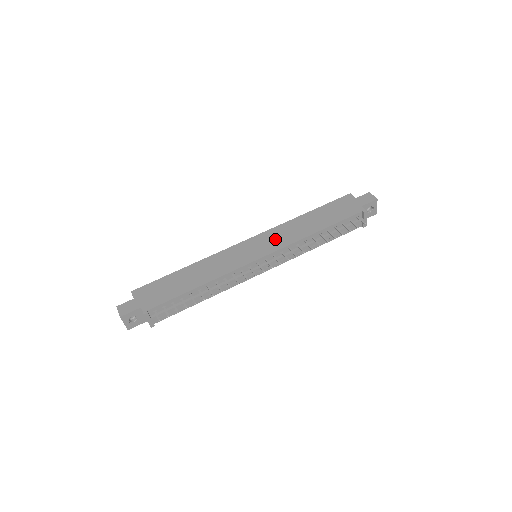
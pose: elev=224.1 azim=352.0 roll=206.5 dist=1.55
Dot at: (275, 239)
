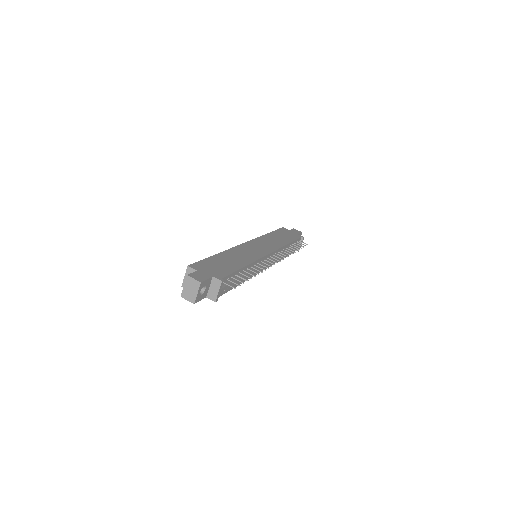
Dot at: (266, 244)
